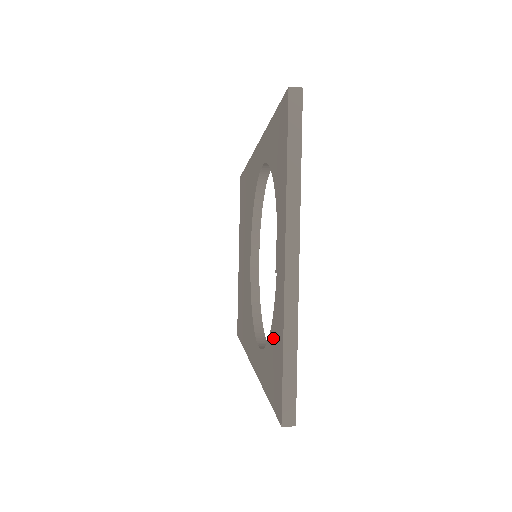
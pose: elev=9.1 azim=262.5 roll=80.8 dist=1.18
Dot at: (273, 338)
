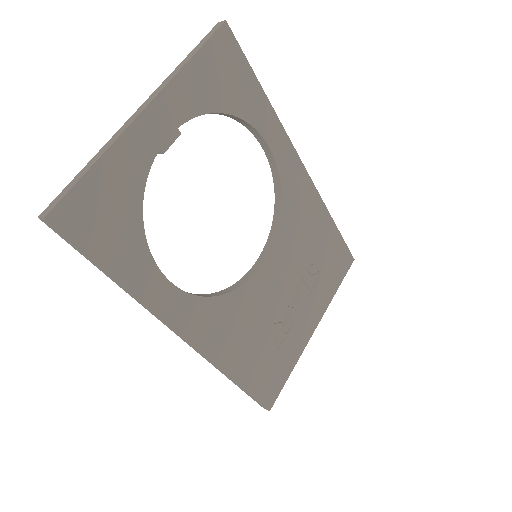
Dot at: occluded
